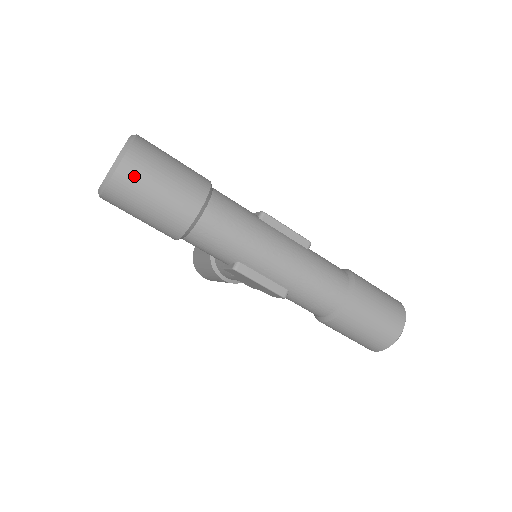
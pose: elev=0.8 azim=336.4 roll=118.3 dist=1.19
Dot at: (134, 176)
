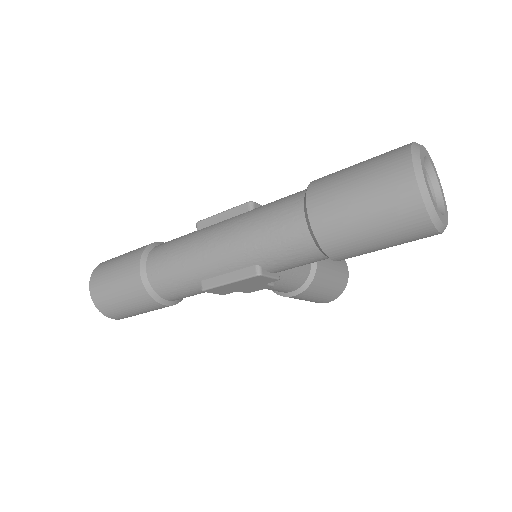
Dot at: (99, 291)
